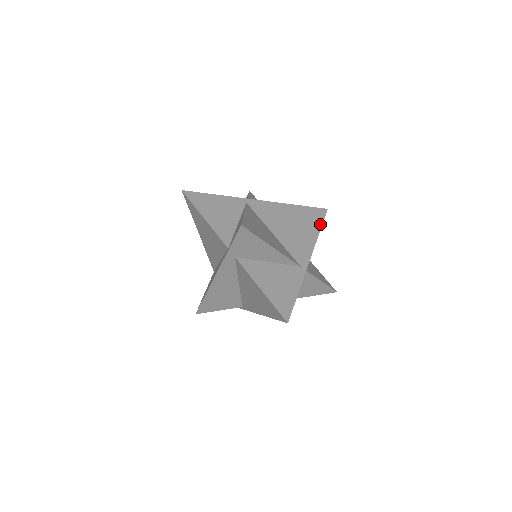
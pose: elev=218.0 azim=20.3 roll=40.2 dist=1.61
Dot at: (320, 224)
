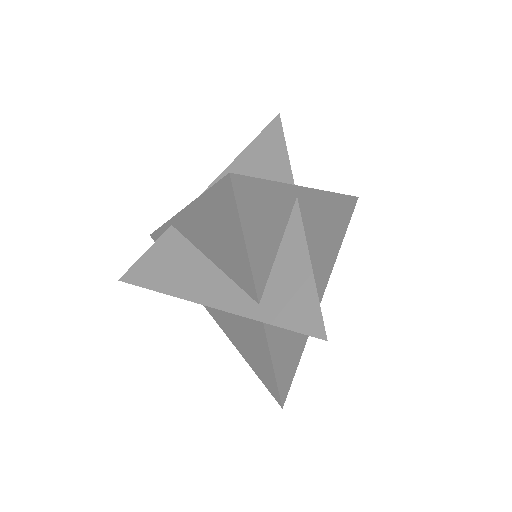
Dot at: (346, 228)
